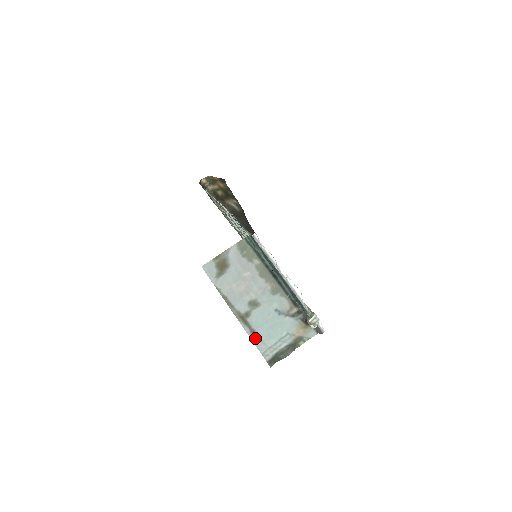
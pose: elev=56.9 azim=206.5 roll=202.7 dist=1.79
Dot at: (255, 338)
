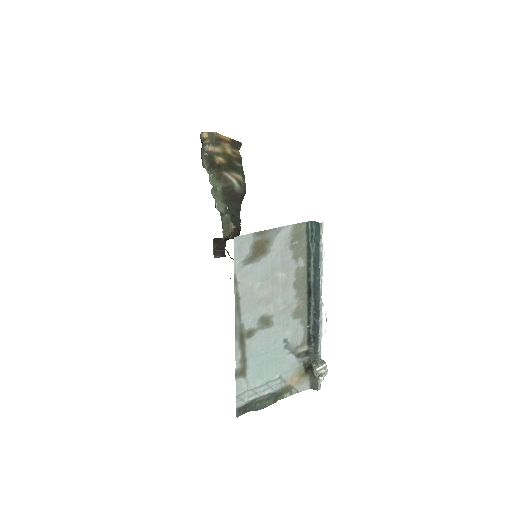
Dot at: (241, 370)
